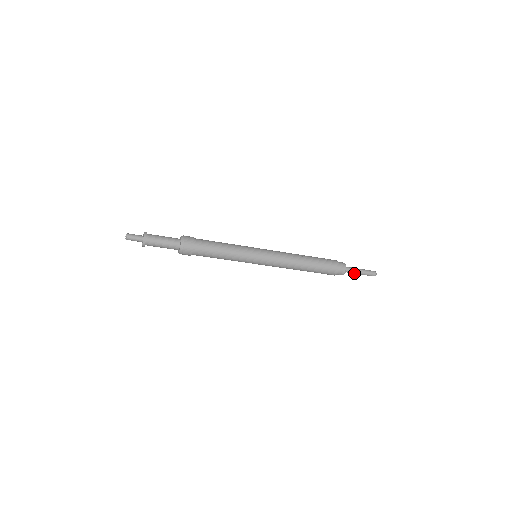
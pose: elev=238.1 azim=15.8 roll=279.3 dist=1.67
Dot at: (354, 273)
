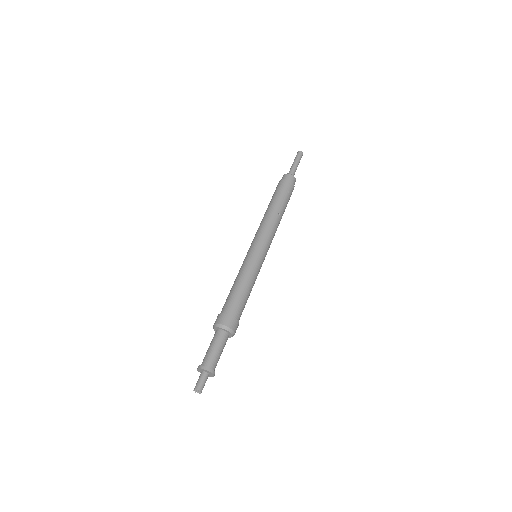
Dot at: occluded
